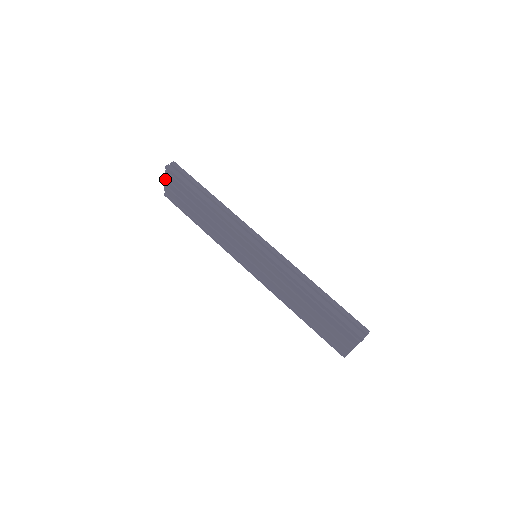
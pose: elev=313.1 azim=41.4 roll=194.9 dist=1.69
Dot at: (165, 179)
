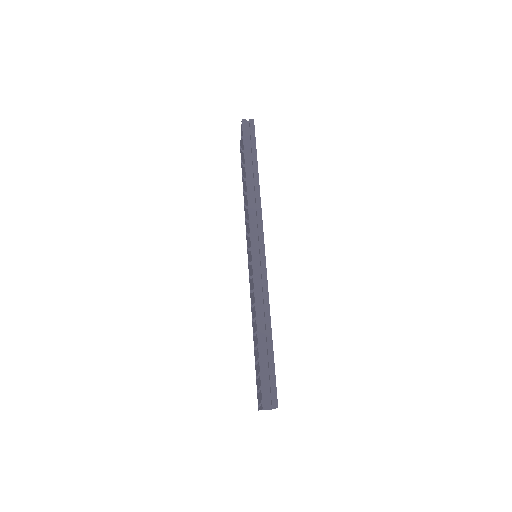
Dot at: occluded
